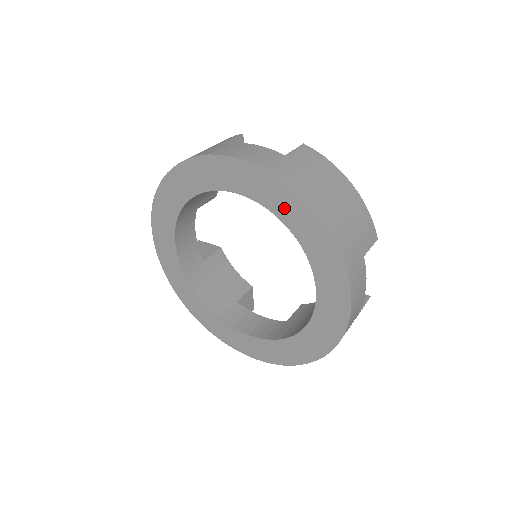
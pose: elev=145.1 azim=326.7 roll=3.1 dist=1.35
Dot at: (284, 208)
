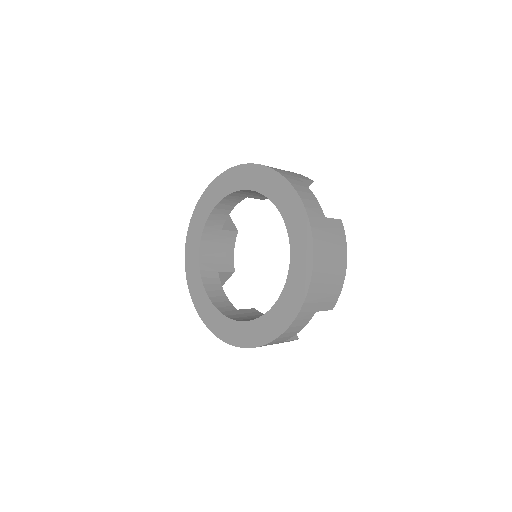
Dot at: (298, 245)
